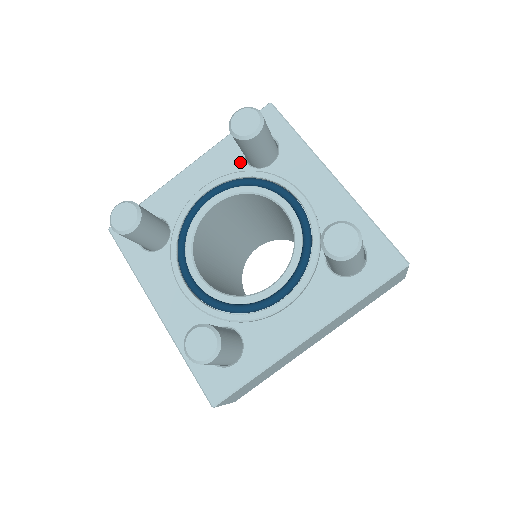
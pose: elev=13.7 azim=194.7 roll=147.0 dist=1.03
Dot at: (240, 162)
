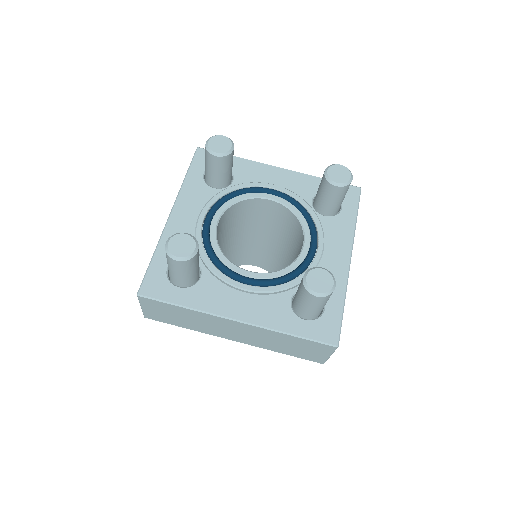
Dot at: (309, 196)
